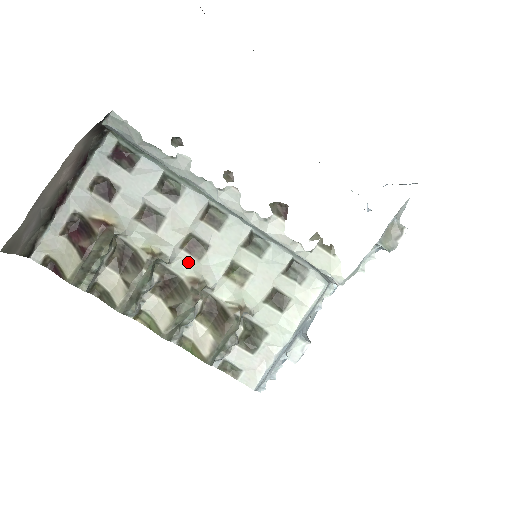
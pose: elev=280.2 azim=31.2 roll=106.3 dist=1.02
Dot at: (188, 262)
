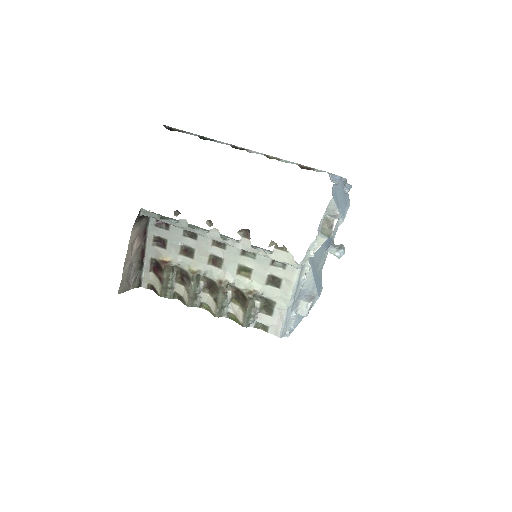
Dot at: (215, 271)
